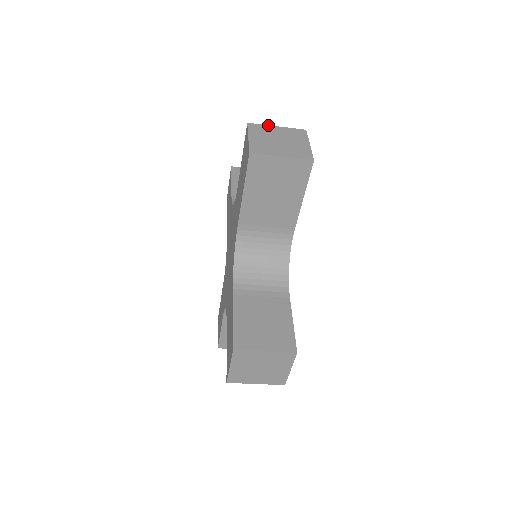
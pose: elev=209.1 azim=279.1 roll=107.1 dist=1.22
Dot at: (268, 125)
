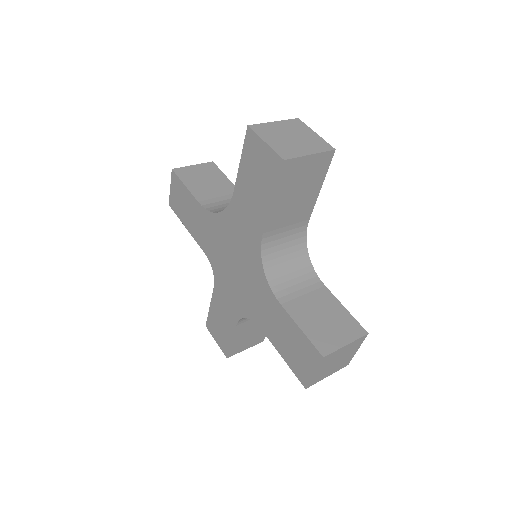
Dot at: (266, 123)
